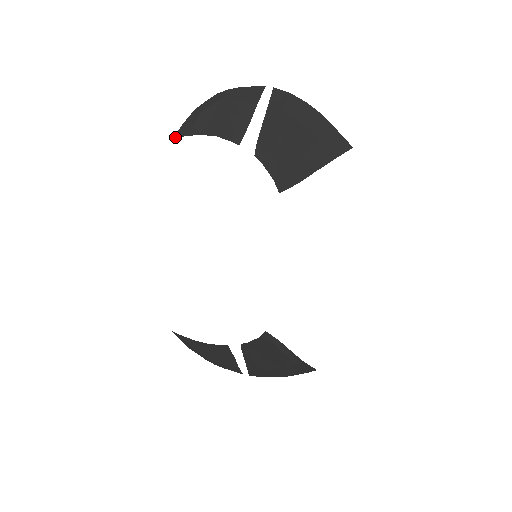
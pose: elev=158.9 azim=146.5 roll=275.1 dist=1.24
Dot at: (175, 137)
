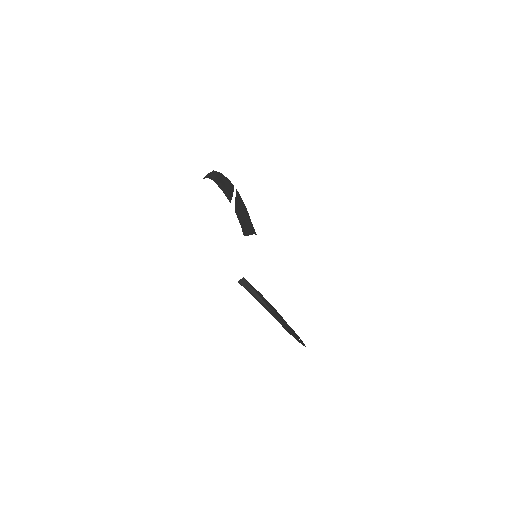
Dot at: (241, 285)
